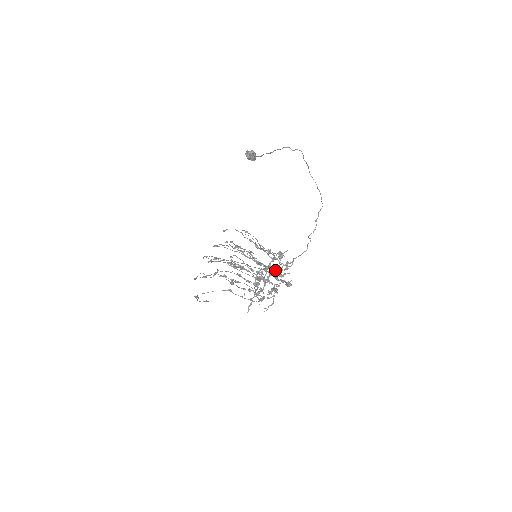
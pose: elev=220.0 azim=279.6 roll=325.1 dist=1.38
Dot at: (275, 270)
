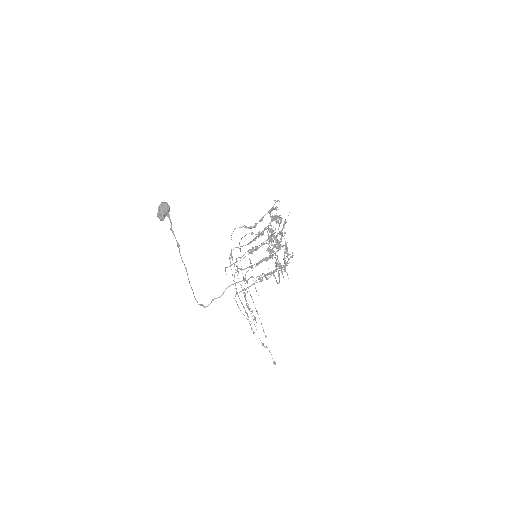
Dot at: occluded
